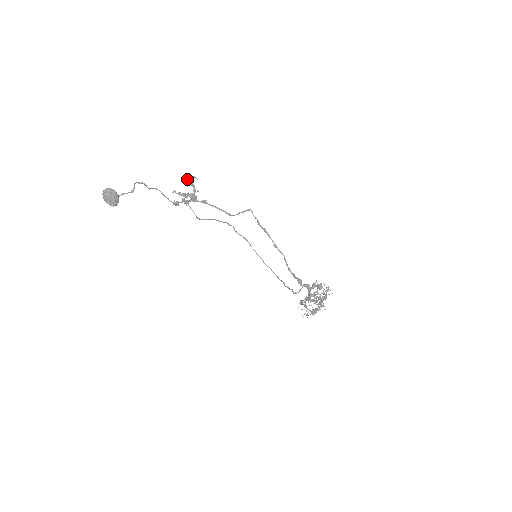
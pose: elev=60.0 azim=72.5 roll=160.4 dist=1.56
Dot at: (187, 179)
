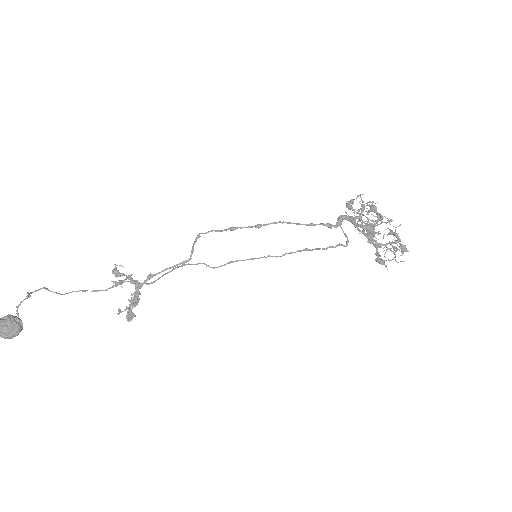
Dot at: (115, 282)
